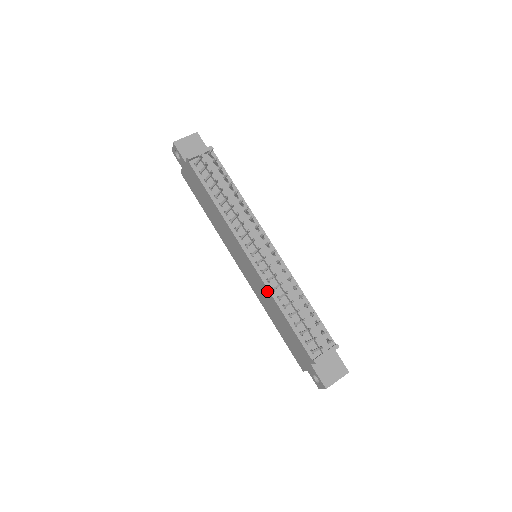
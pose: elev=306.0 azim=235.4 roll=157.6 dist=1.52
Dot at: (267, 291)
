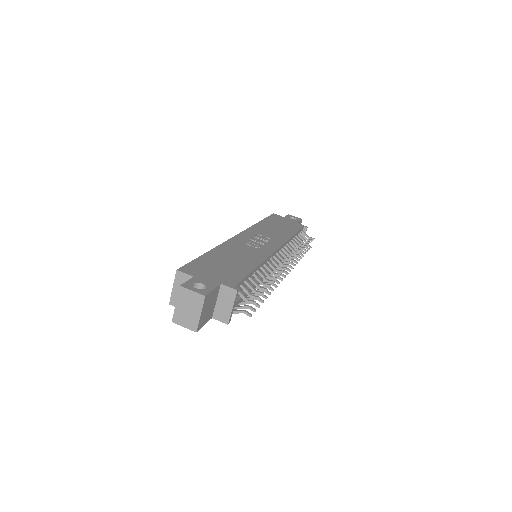
Dot at: occluded
